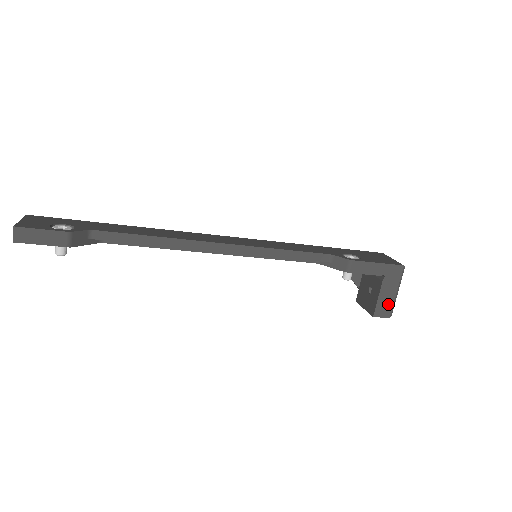
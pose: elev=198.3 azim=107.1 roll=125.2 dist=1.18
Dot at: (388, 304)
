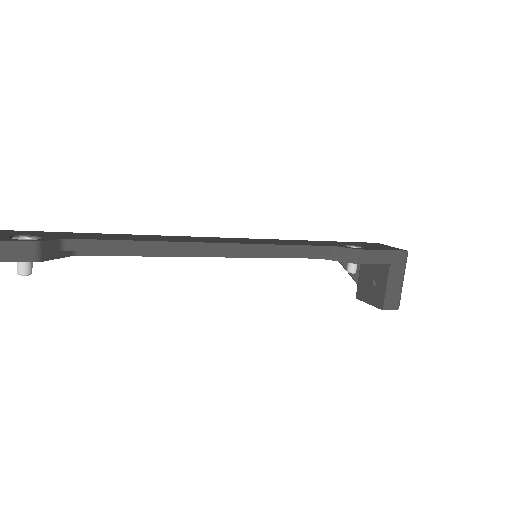
Dot at: (395, 294)
